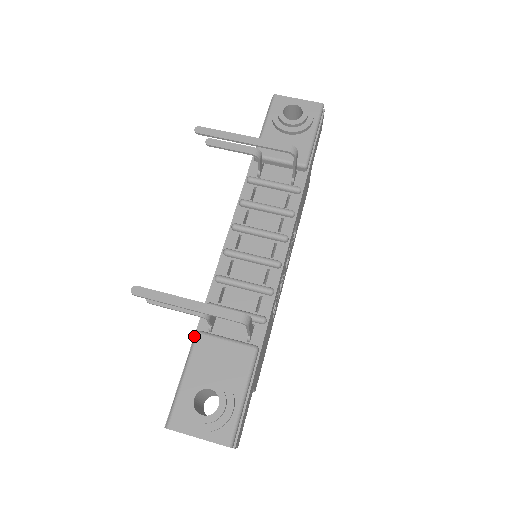
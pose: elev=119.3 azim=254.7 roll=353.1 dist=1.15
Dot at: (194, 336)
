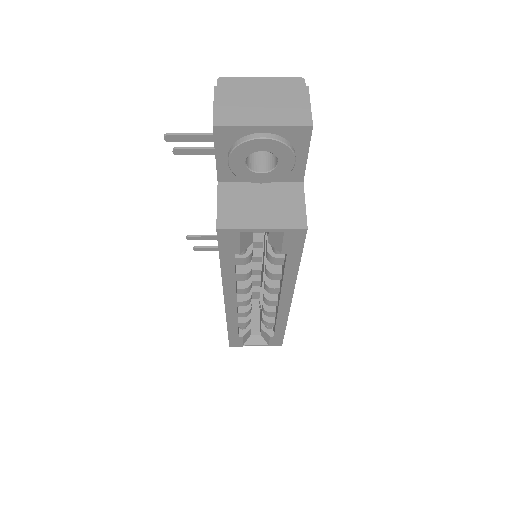
Dot at: occluded
